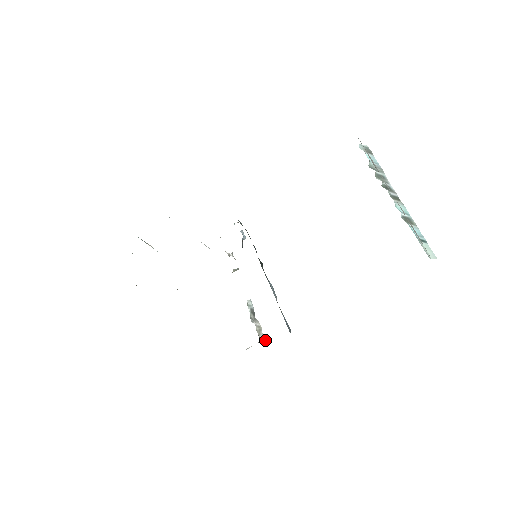
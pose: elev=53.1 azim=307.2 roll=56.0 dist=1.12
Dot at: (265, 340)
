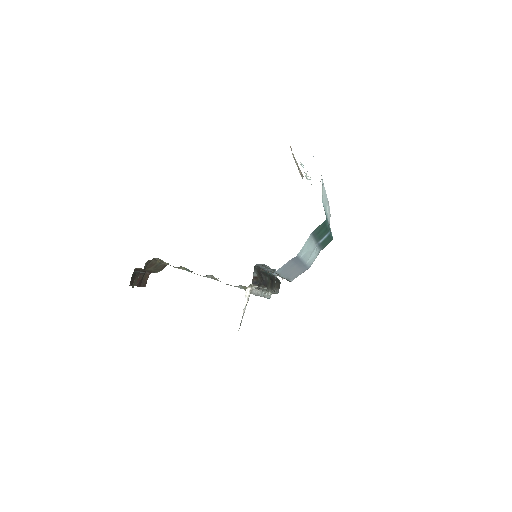
Dot at: occluded
